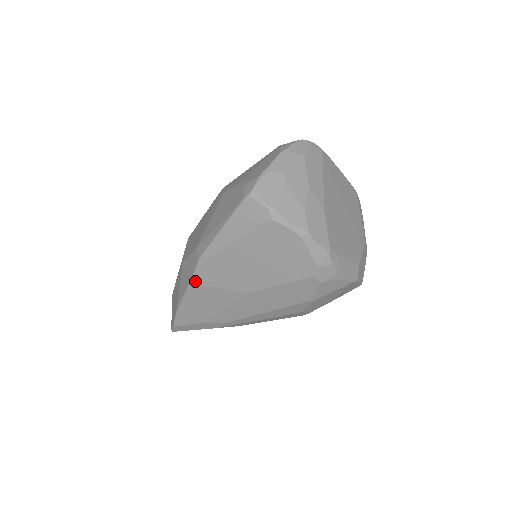
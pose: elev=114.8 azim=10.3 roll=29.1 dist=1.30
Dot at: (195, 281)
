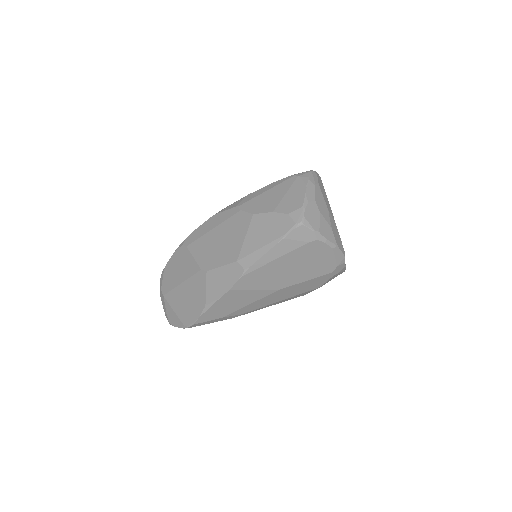
Dot at: (235, 288)
